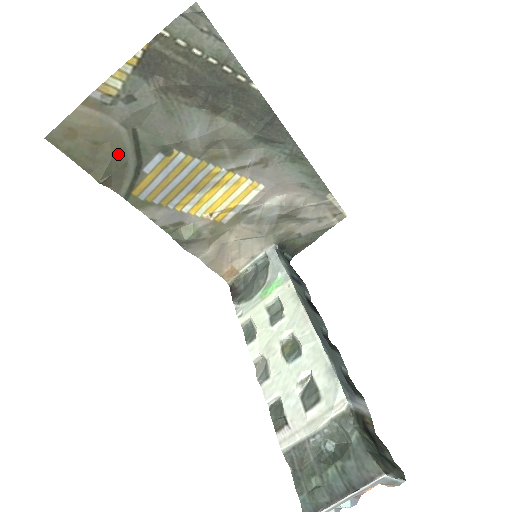
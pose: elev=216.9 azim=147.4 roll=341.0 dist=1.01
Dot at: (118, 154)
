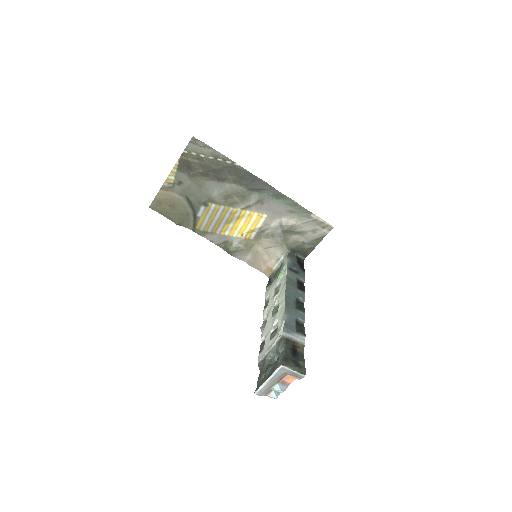
Dot at: (182, 209)
